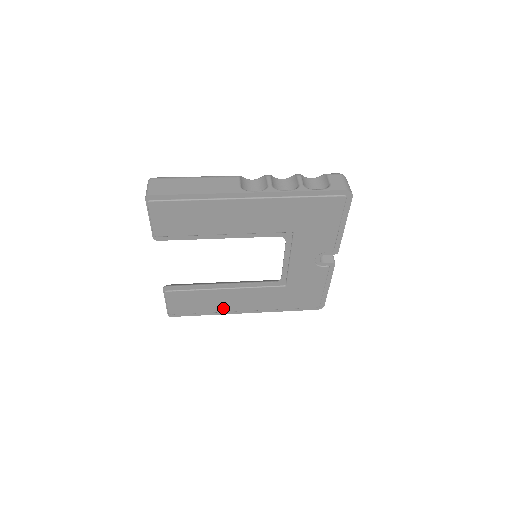
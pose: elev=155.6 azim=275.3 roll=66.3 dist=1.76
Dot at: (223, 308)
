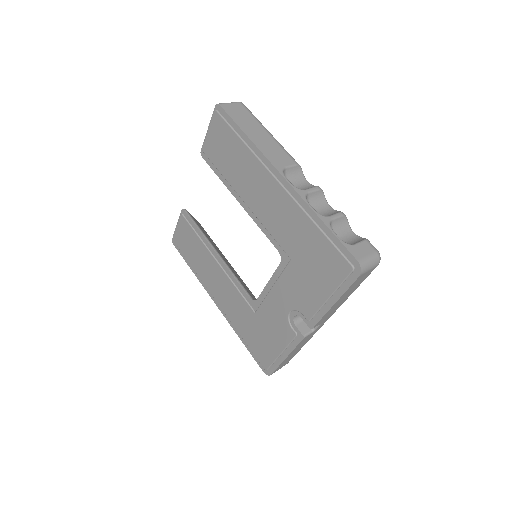
Dot at: (205, 278)
